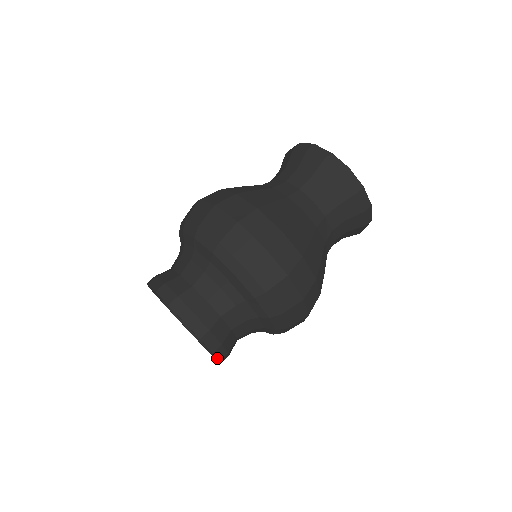
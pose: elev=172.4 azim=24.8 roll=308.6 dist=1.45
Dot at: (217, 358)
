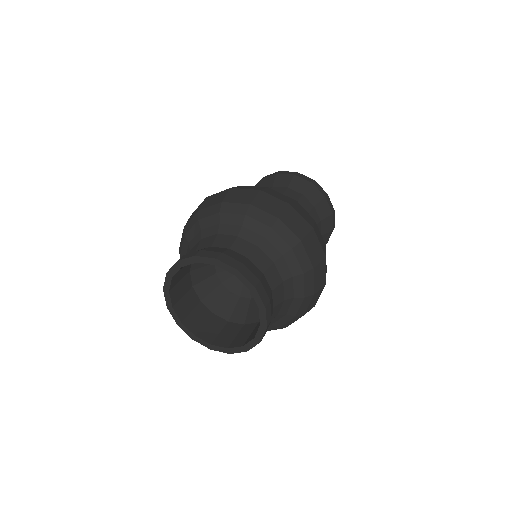
Dot at: (261, 300)
